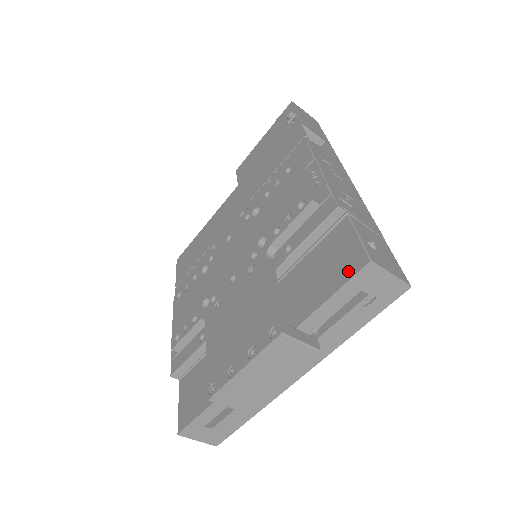
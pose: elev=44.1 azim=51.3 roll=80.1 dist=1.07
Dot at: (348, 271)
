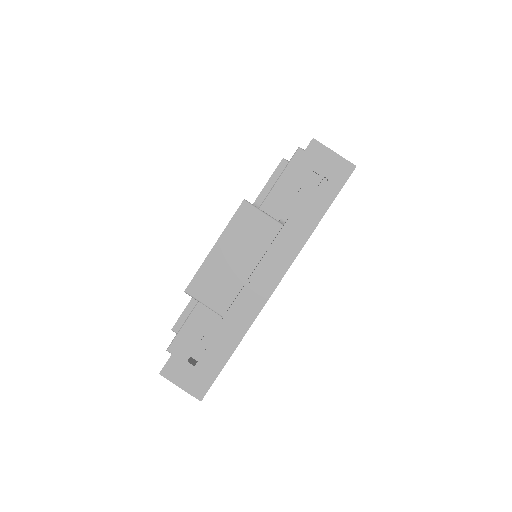
Dot at: (300, 158)
